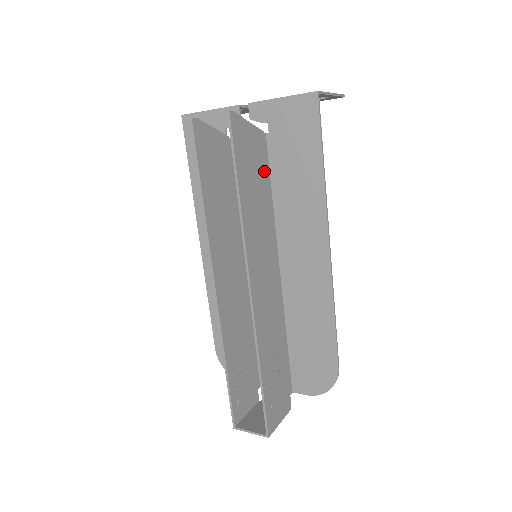
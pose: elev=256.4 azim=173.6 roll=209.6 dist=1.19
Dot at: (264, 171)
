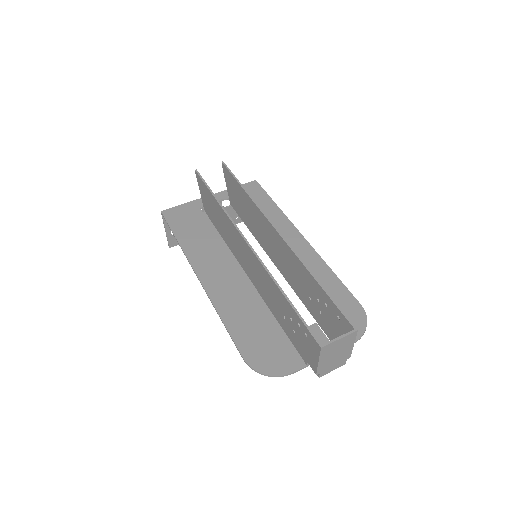
Dot at: (241, 211)
